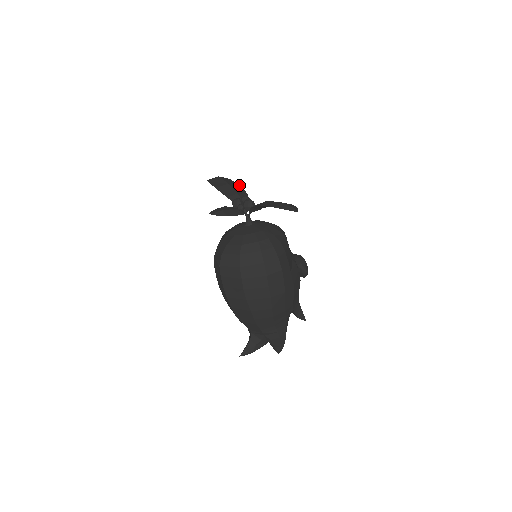
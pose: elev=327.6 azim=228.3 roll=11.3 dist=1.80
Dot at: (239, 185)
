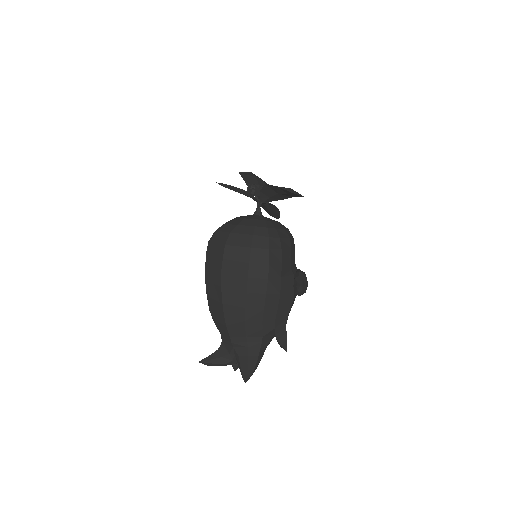
Dot at: occluded
